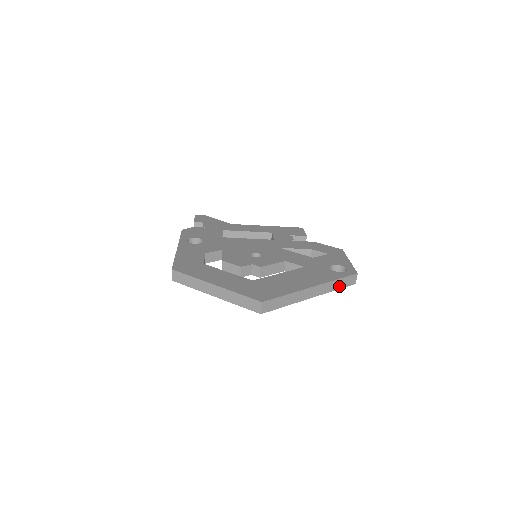
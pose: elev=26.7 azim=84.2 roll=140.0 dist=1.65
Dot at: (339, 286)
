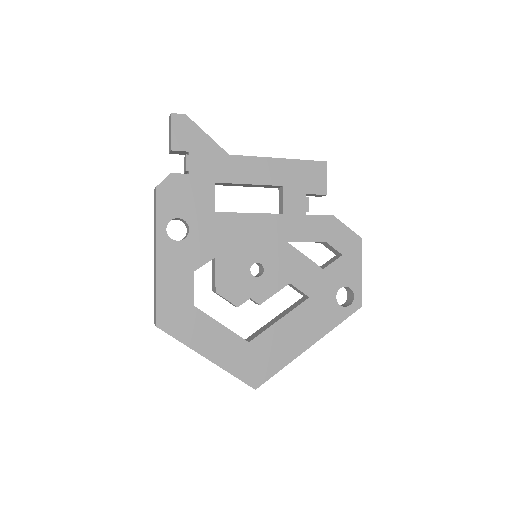
Dot at: occluded
